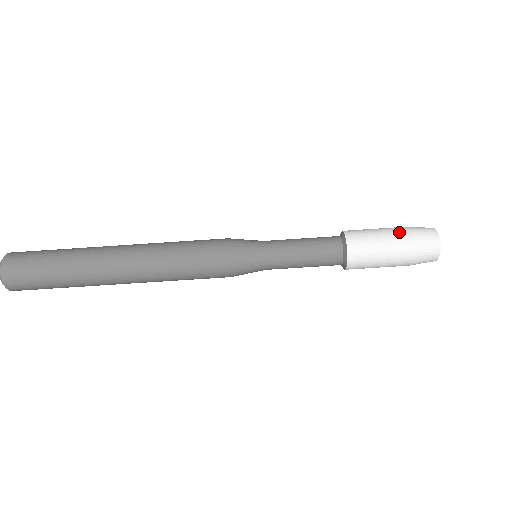
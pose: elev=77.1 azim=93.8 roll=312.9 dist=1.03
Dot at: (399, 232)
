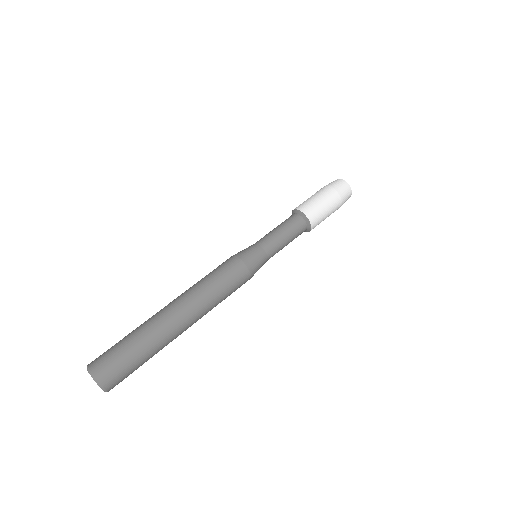
Dot at: occluded
